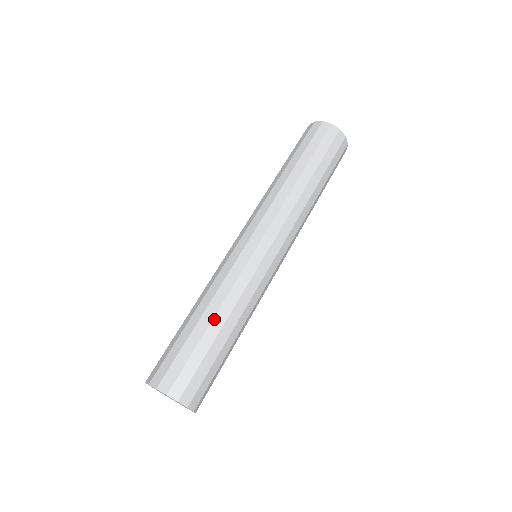
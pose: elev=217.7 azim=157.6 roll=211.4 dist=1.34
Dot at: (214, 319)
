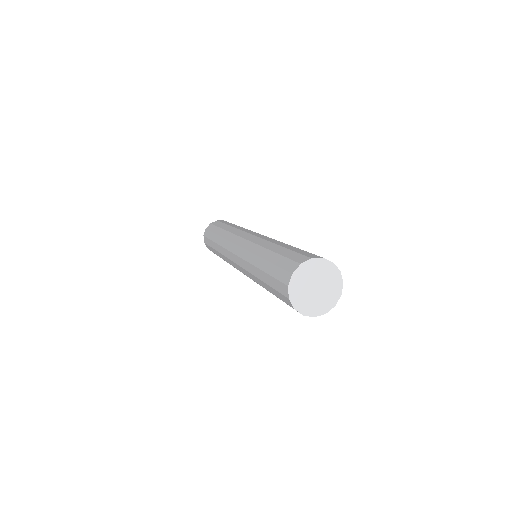
Dot at: occluded
